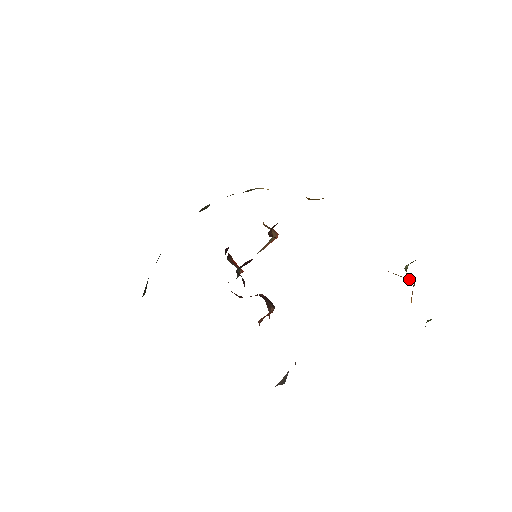
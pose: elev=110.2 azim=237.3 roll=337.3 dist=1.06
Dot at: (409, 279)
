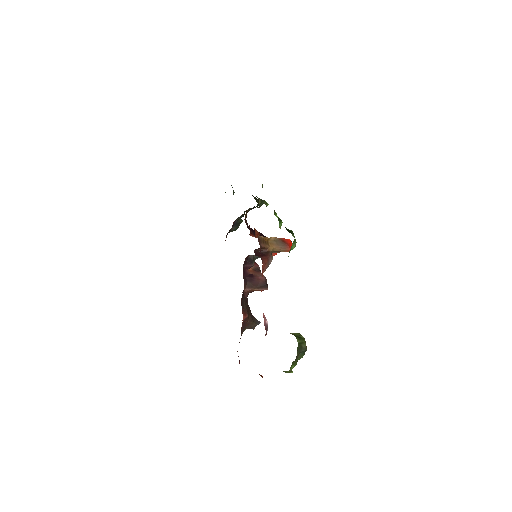
Dot at: occluded
